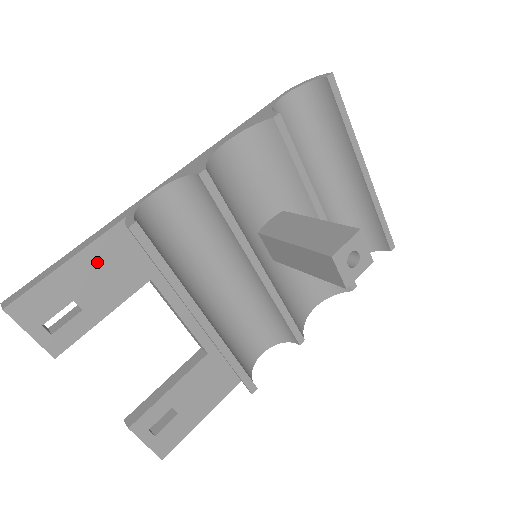
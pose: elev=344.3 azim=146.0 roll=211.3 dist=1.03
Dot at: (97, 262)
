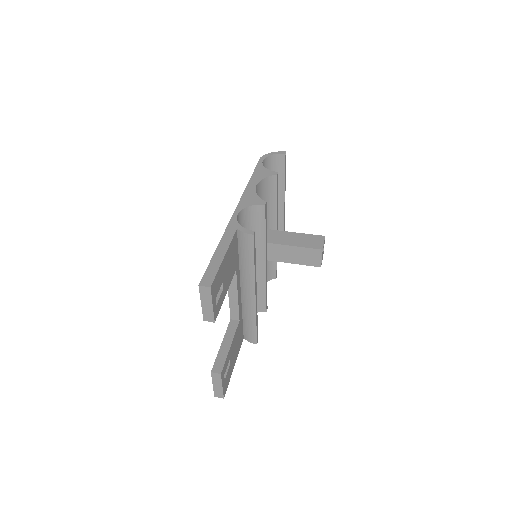
Dot at: (229, 257)
